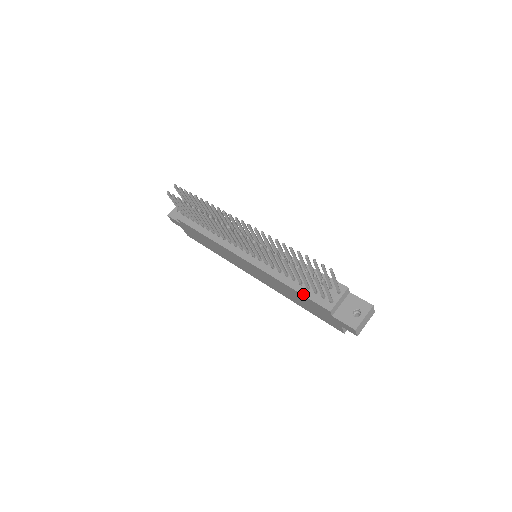
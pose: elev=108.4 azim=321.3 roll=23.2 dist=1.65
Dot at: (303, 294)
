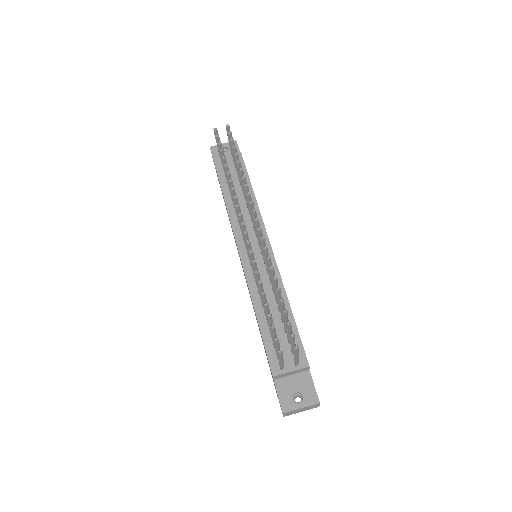
Dot at: (263, 337)
